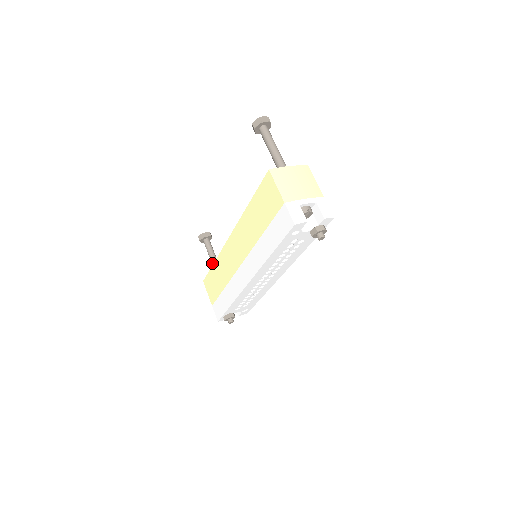
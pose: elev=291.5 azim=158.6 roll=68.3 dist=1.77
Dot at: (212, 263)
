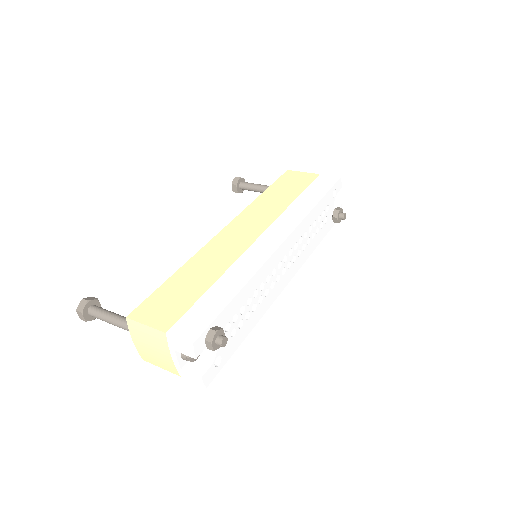
Dot at: (124, 318)
